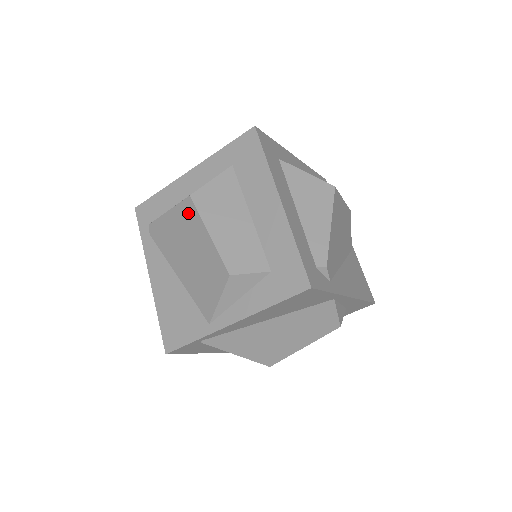
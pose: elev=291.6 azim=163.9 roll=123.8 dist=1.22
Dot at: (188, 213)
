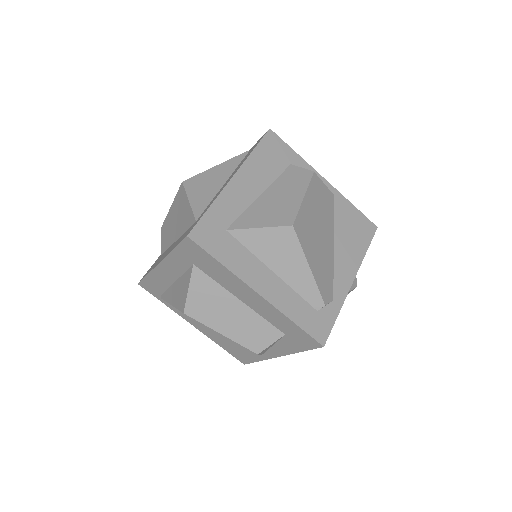
Dot at: occluded
